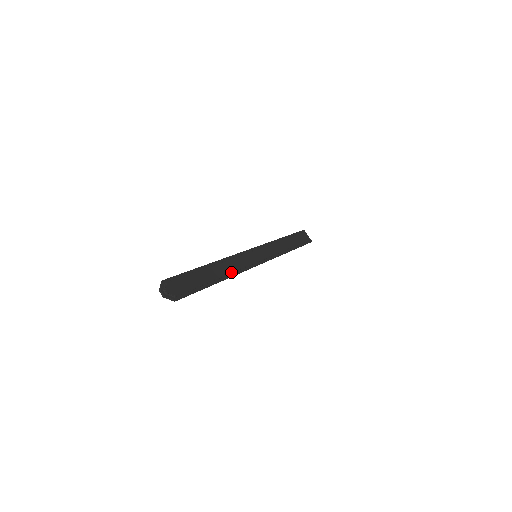
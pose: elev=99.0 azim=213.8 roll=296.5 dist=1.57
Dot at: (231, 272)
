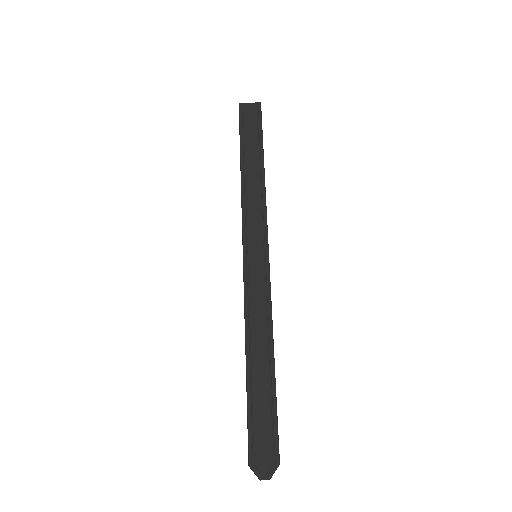
Dot at: (267, 330)
